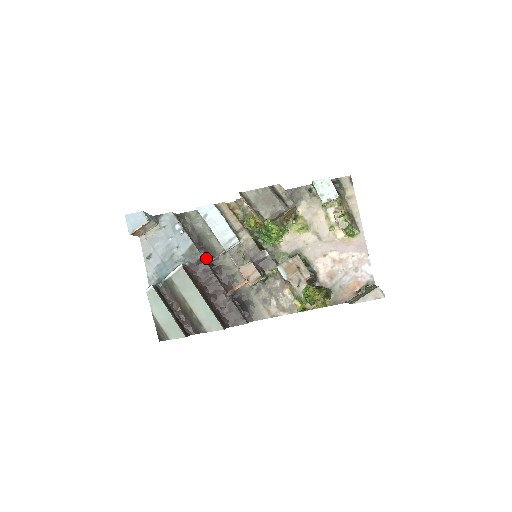
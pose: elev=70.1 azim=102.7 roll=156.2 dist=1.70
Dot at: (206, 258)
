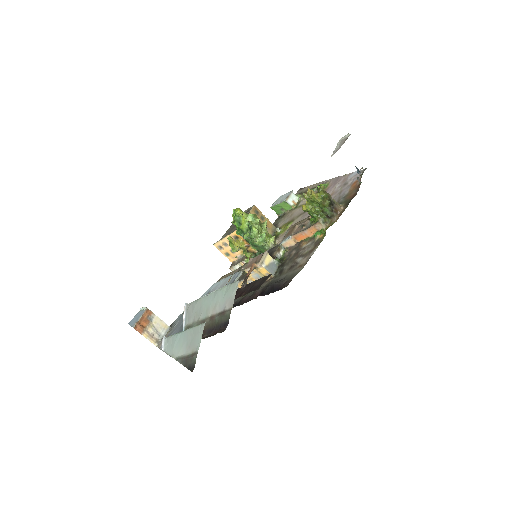
Dot at: occluded
